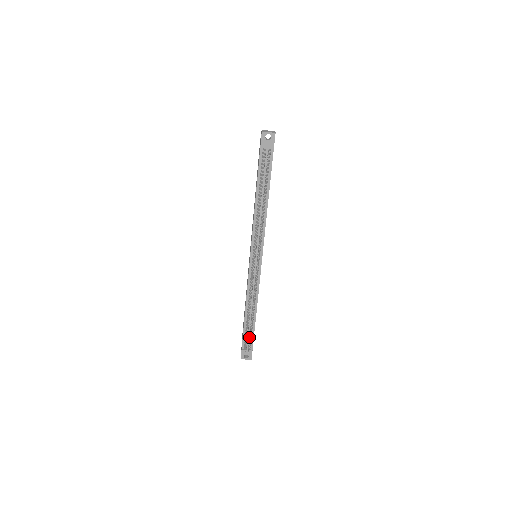
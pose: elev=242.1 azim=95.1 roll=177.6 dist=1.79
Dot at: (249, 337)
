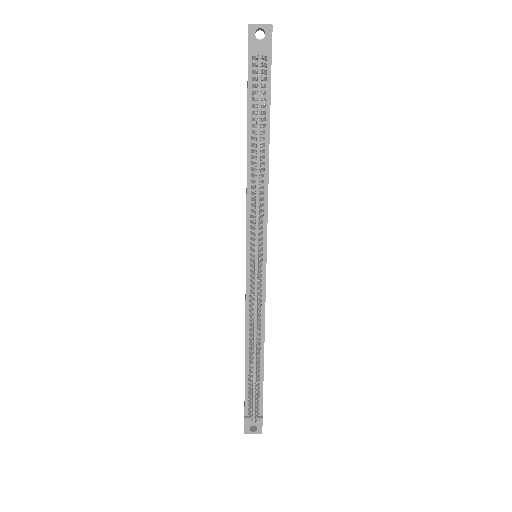
Dot at: (255, 396)
